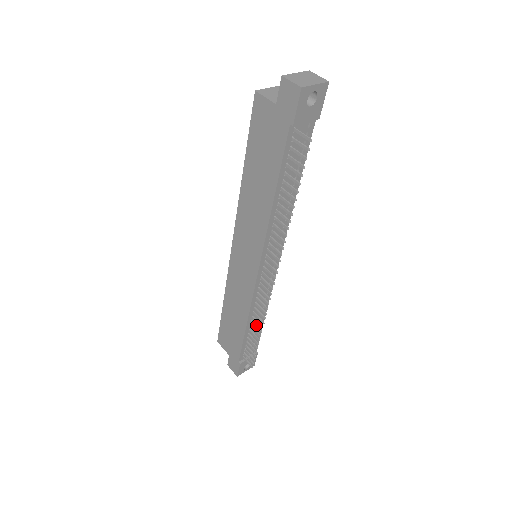
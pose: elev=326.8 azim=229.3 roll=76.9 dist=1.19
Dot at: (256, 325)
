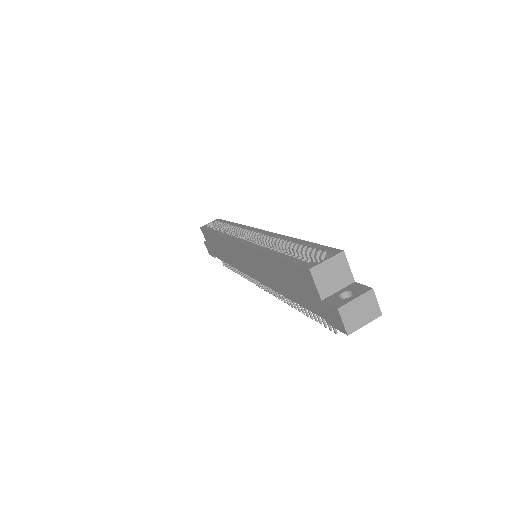
Dot at: occluded
